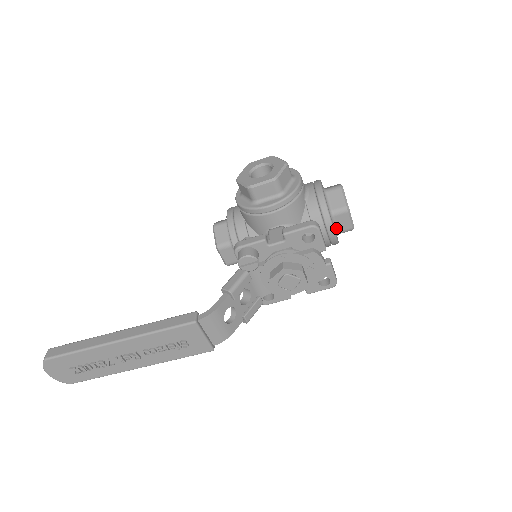
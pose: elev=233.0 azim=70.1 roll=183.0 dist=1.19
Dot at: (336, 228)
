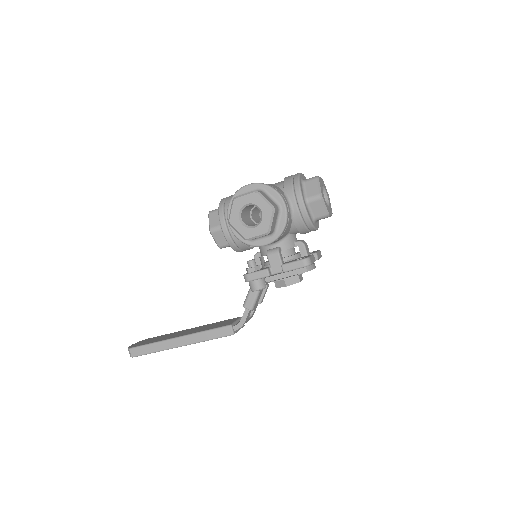
Dot at: occluded
